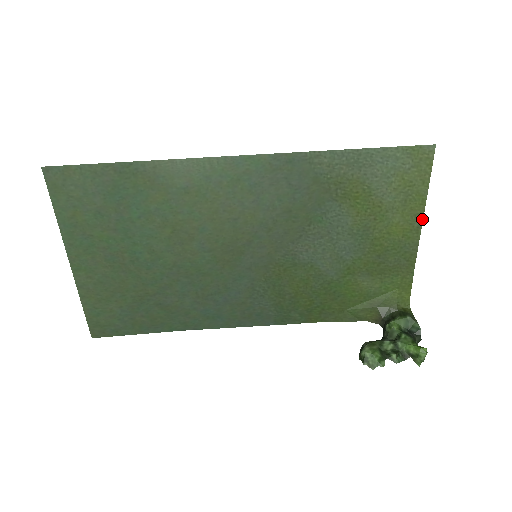
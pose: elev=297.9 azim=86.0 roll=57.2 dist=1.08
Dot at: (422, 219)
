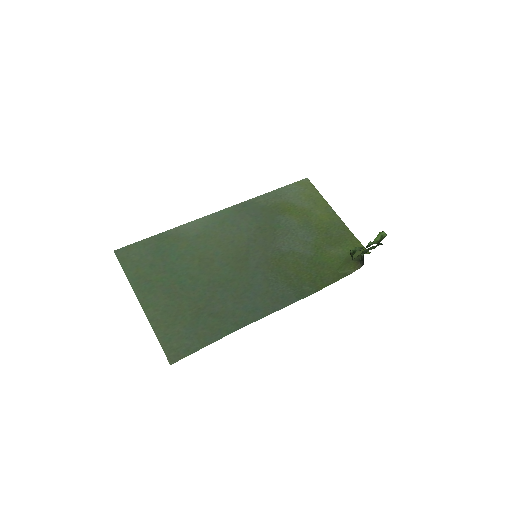
Dot at: (331, 208)
